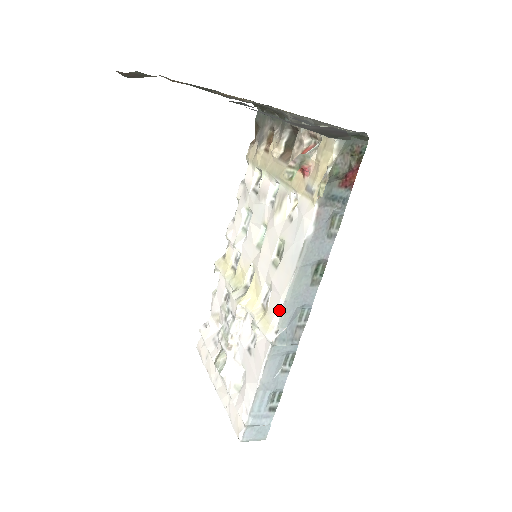
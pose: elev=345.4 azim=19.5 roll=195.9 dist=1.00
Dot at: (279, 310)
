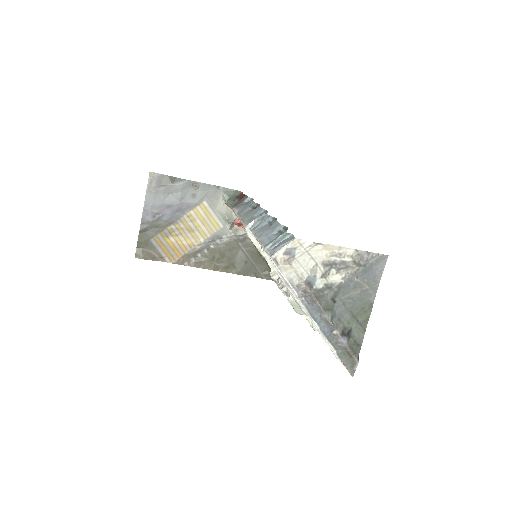
Dot at: occluded
